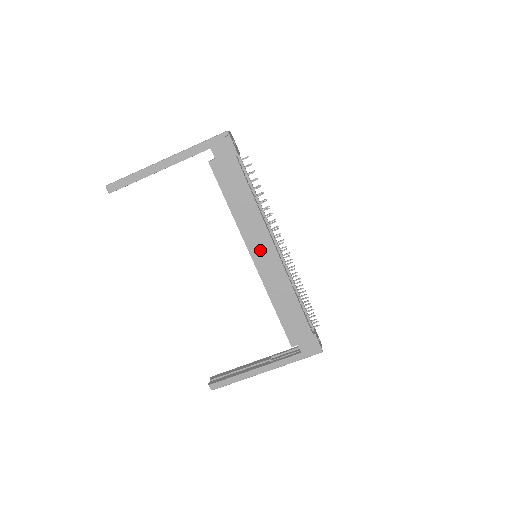
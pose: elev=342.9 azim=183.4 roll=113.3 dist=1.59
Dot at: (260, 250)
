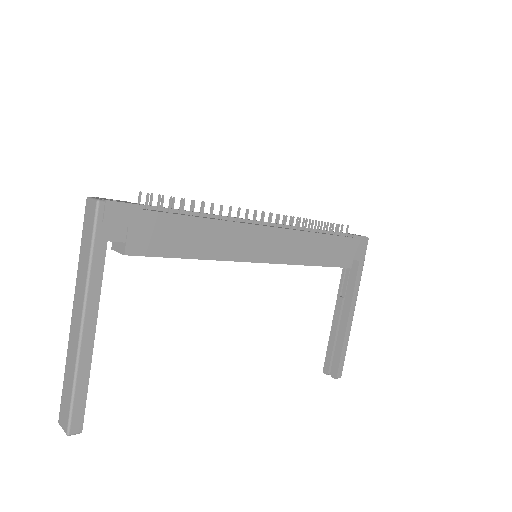
Dot at: (259, 247)
